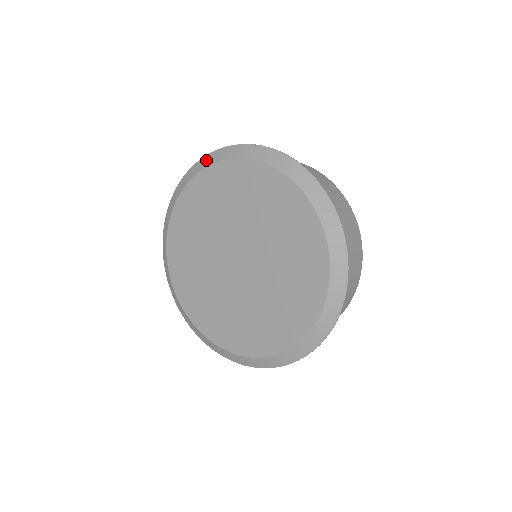
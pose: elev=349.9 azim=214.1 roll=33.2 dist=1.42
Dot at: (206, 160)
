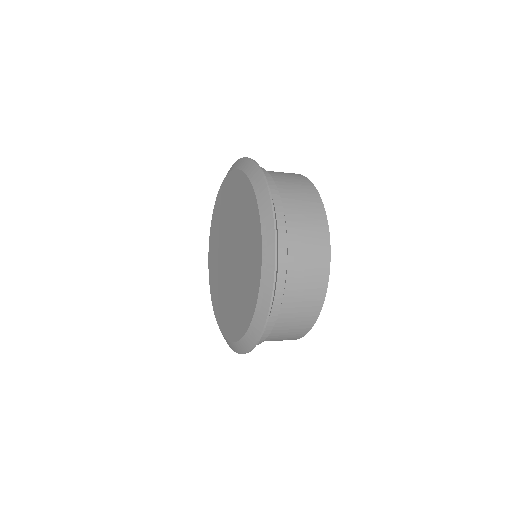
Dot at: occluded
